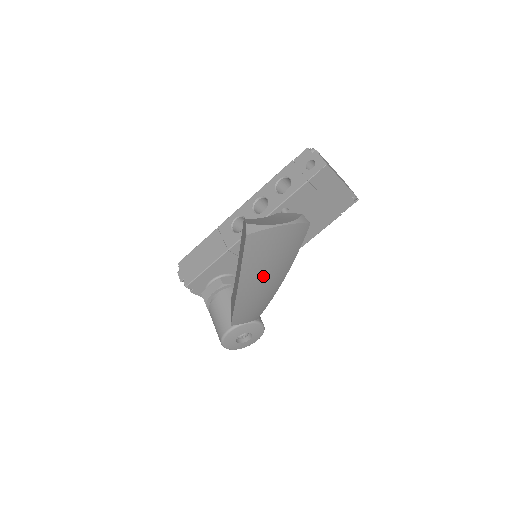
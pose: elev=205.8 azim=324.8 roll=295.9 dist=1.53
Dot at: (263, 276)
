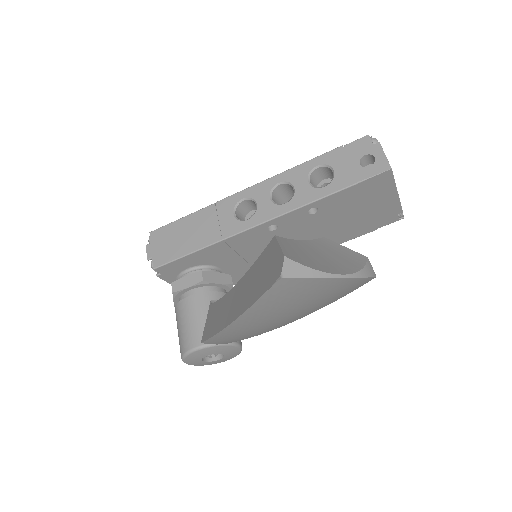
Dot at: (275, 319)
